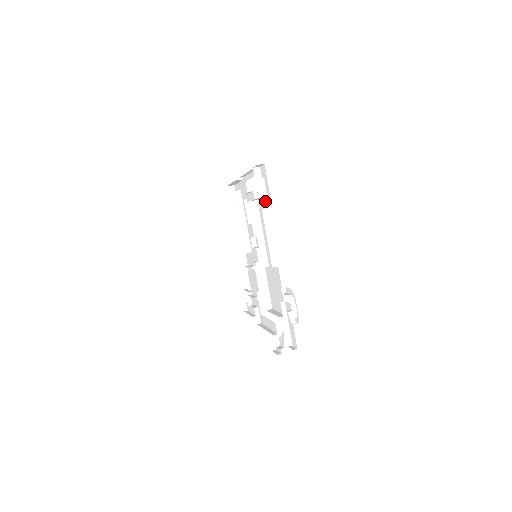
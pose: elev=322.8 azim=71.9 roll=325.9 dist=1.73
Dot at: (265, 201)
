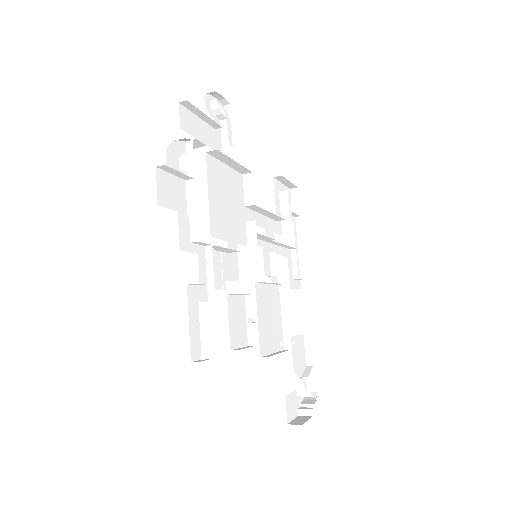
Dot at: (286, 200)
